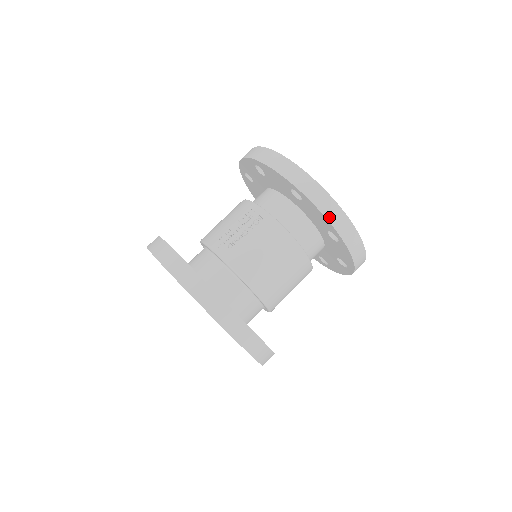
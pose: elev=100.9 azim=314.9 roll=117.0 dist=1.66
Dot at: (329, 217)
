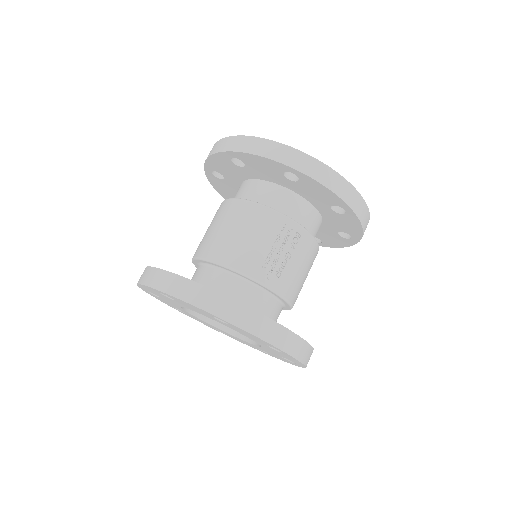
Dot at: (364, 230)
